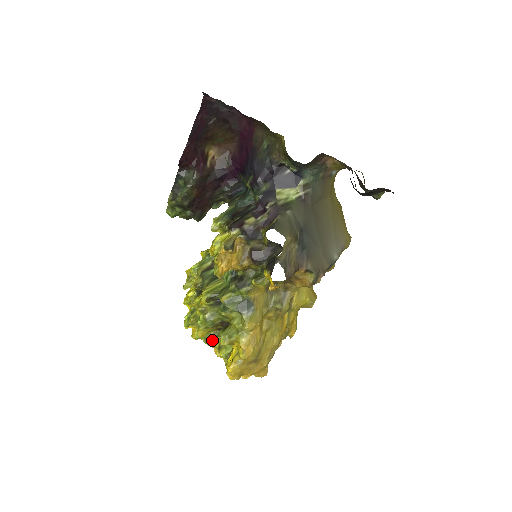
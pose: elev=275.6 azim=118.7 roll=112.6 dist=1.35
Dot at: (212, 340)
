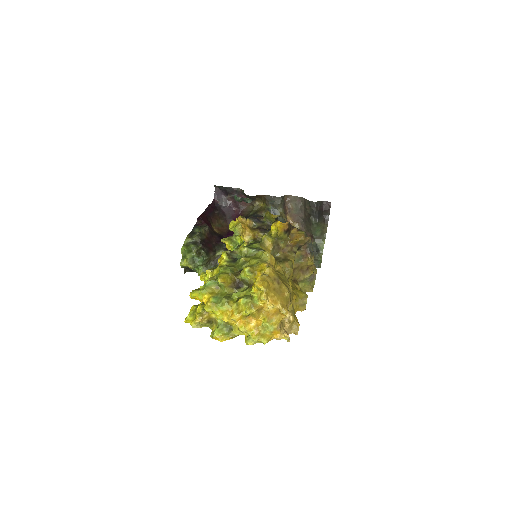
Dot at: (229, 298)
